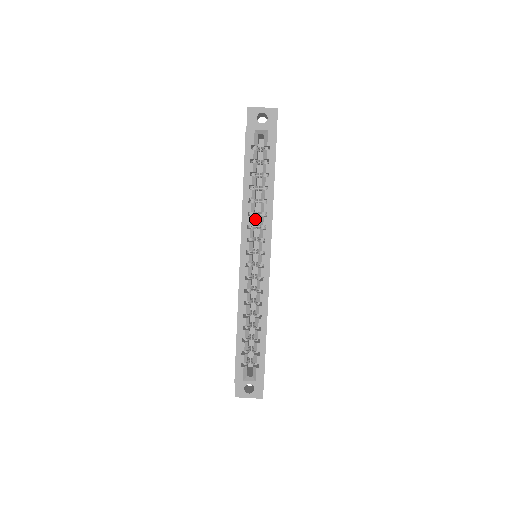
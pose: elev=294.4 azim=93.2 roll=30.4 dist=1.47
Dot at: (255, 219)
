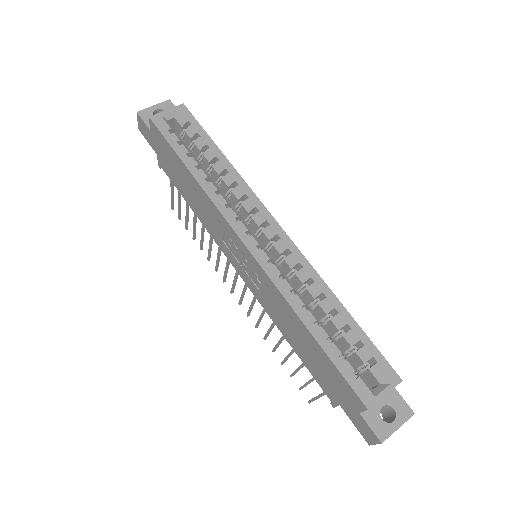
Dot at: occluded
